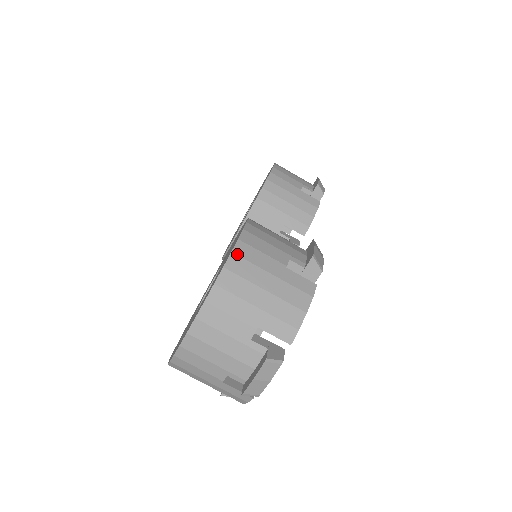
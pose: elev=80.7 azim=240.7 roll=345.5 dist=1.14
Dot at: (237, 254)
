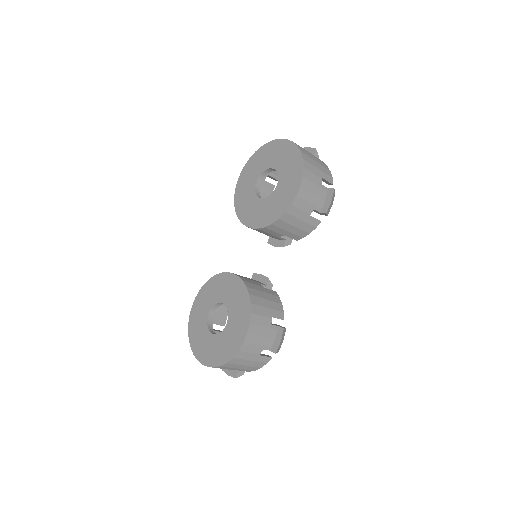
Dot at: (236, 358)
